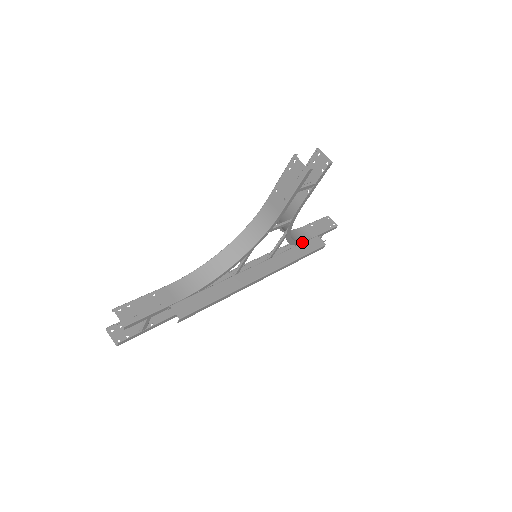
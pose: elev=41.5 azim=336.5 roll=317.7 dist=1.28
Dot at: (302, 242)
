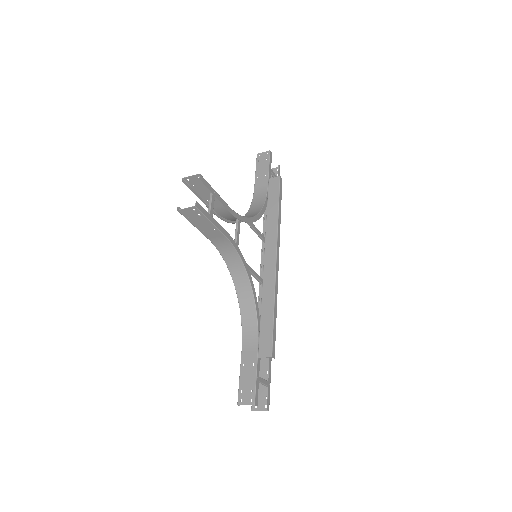
Dot at: (267, 199)
